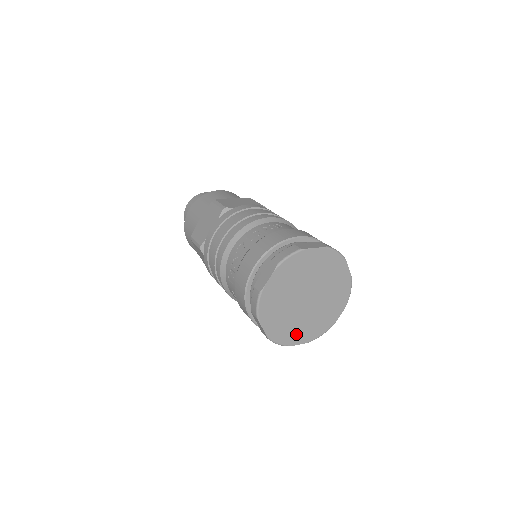
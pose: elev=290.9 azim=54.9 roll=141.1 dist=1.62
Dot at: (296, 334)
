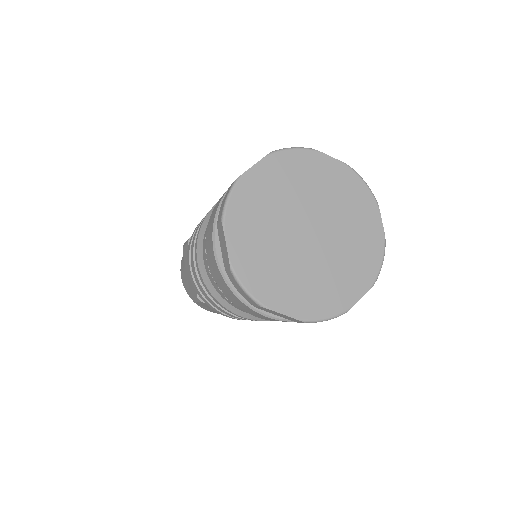
Dot at: (280, 289)
